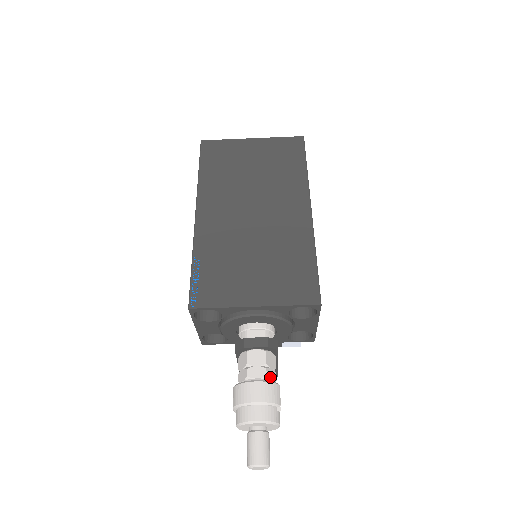
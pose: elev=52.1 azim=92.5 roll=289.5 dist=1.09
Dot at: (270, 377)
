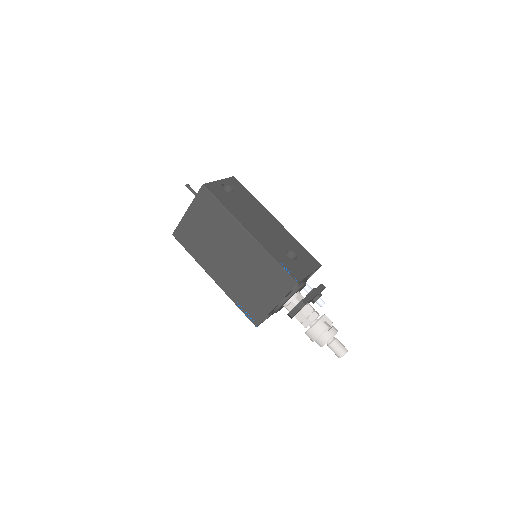
Dot at: (313, 319)
